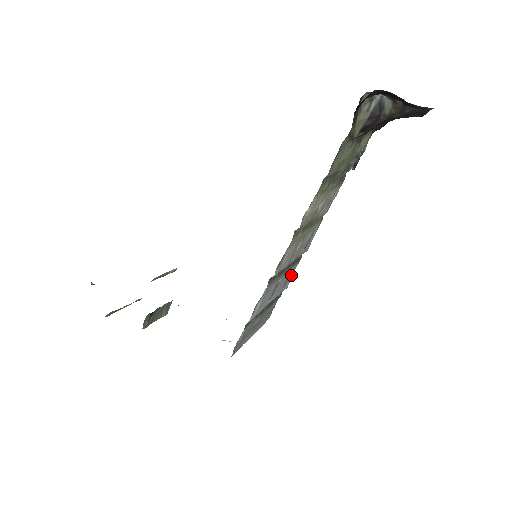
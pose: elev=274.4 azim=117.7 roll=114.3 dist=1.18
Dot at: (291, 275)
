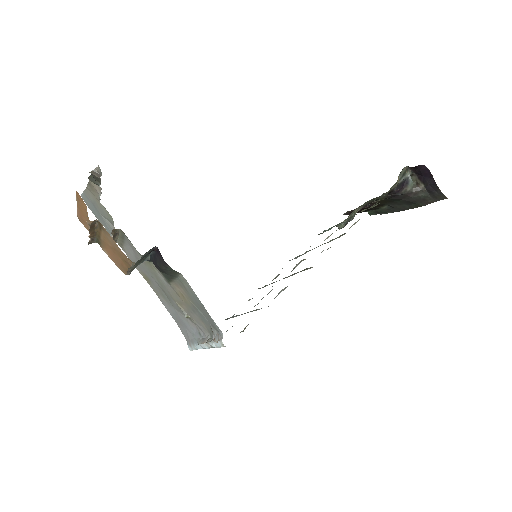
Dot at: occluded
